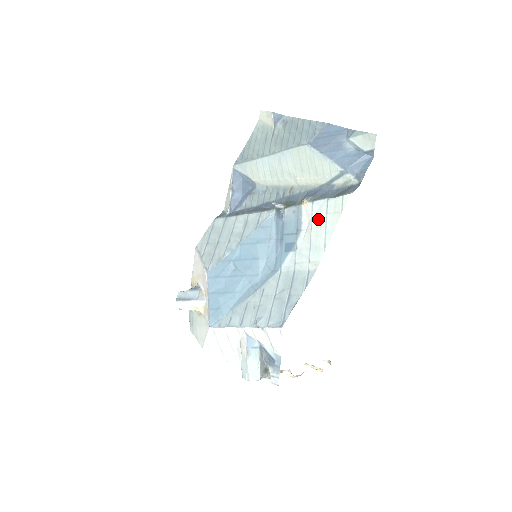
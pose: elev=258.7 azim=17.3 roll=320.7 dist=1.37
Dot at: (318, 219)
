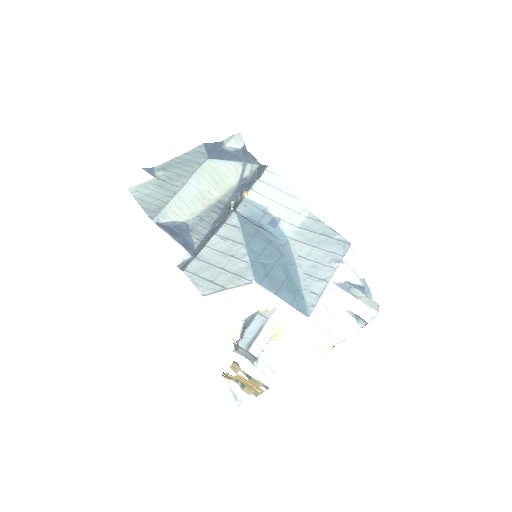
Dot at: (269, 192)
